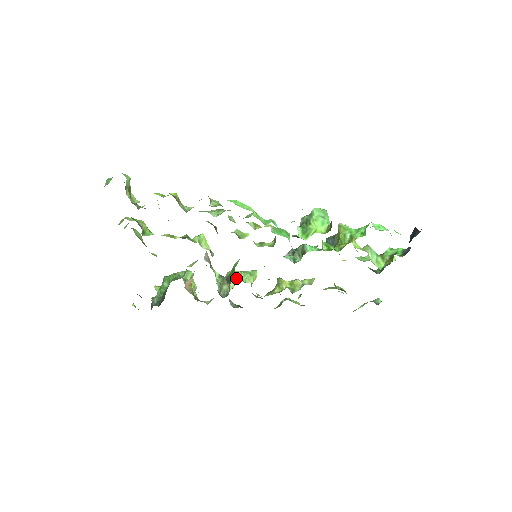
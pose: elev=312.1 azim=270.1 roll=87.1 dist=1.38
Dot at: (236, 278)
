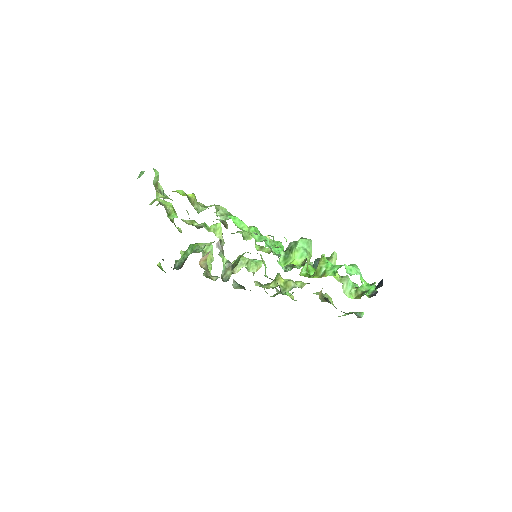
Dot at: (243, 264)
